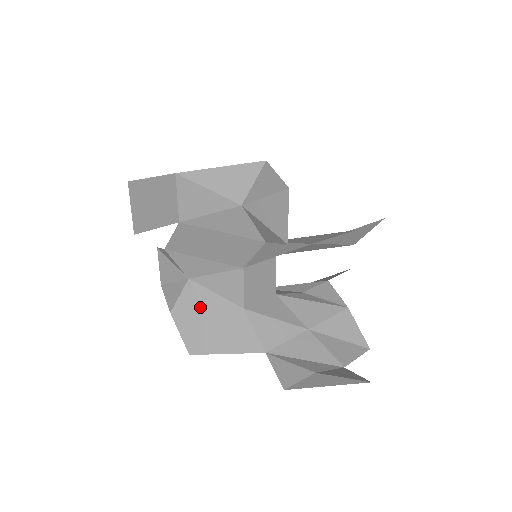
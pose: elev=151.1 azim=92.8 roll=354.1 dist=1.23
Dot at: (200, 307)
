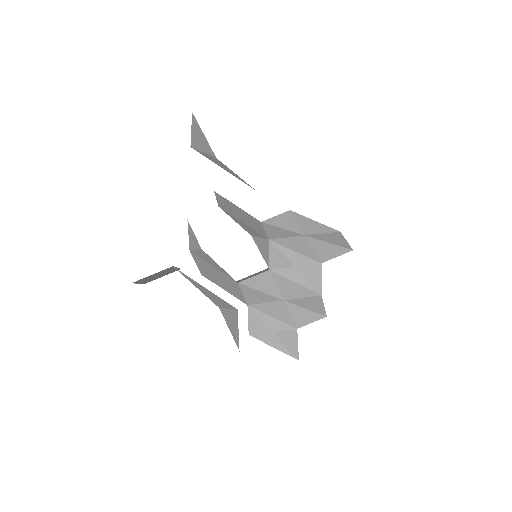
Dot at: (209, 263)
